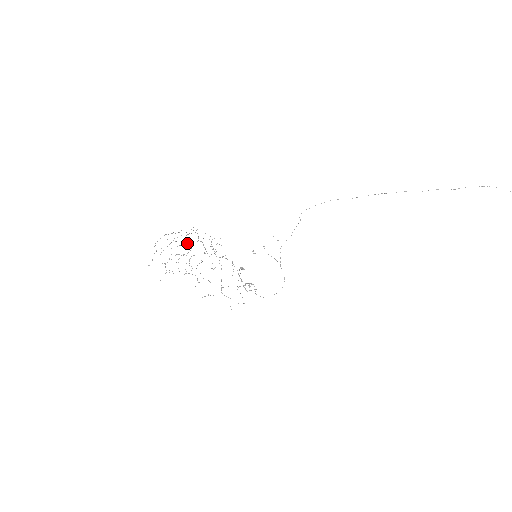
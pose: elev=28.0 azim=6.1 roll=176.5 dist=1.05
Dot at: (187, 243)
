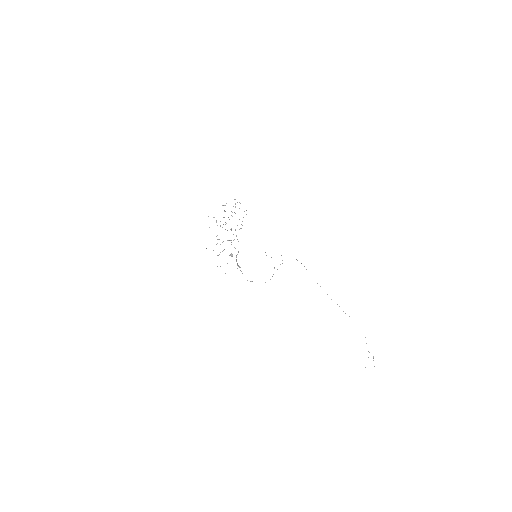
Dot at: occluded
